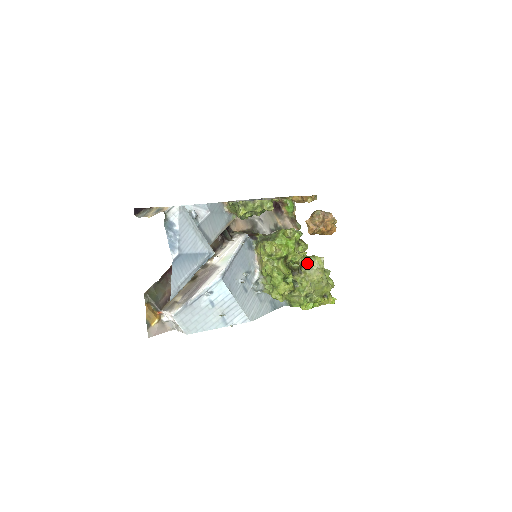
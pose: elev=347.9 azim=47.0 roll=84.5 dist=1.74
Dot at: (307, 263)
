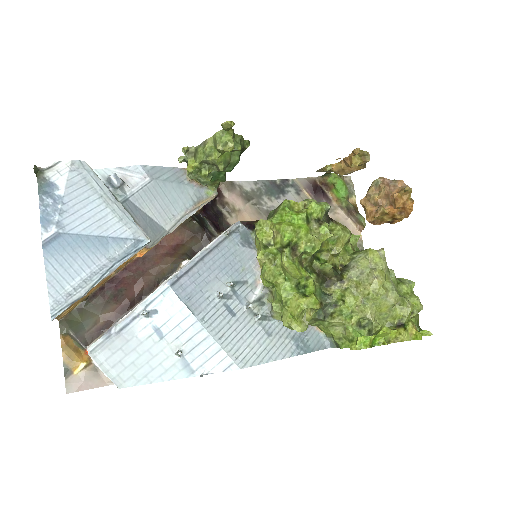
Dot at: (353, 263)
